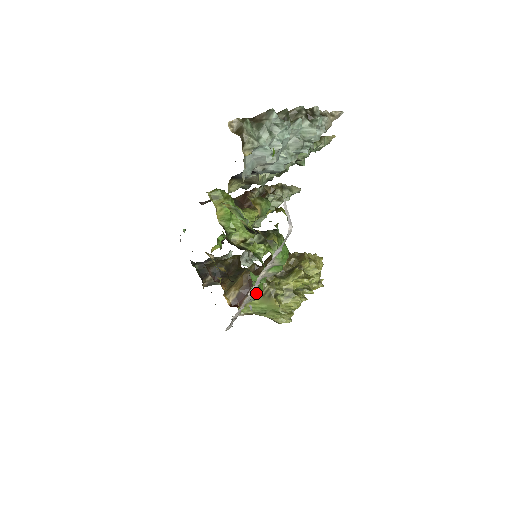
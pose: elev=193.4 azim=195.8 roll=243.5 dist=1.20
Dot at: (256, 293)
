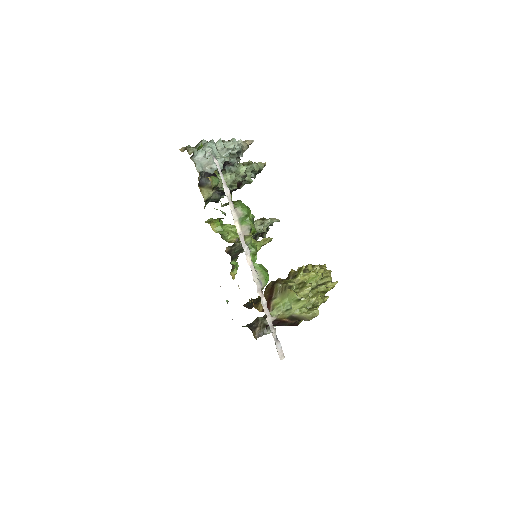
Dot at: (259, 270)
